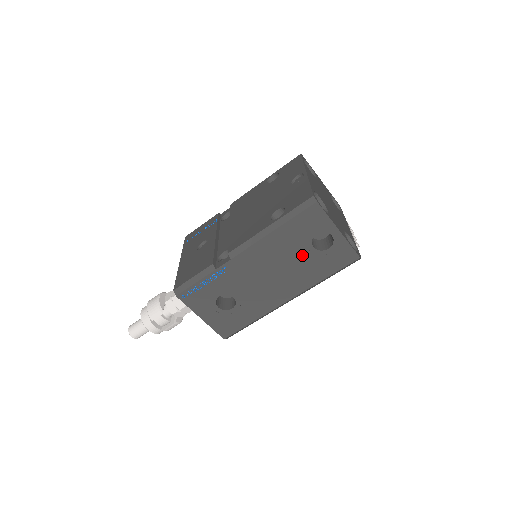
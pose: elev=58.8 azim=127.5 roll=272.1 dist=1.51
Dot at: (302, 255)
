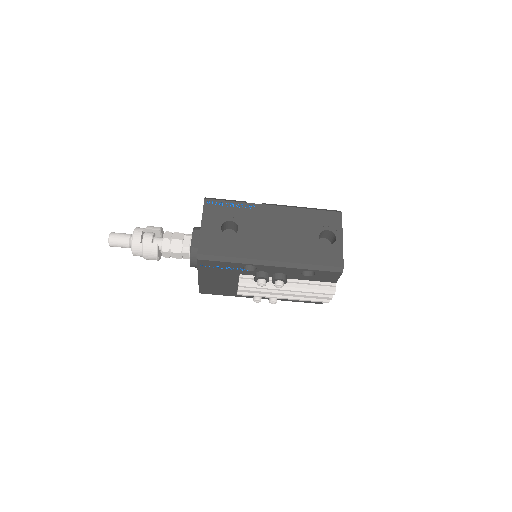
Dot at: (308, 236)
